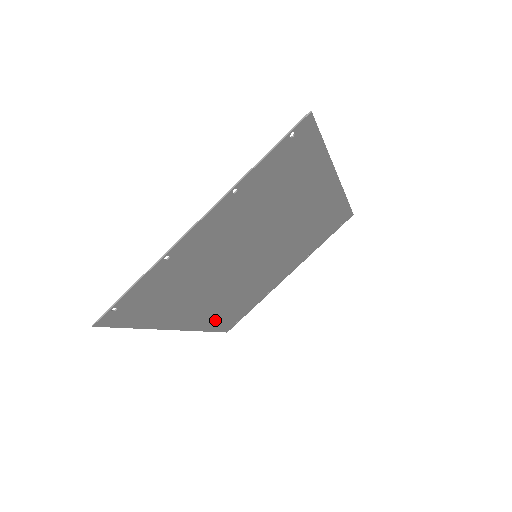
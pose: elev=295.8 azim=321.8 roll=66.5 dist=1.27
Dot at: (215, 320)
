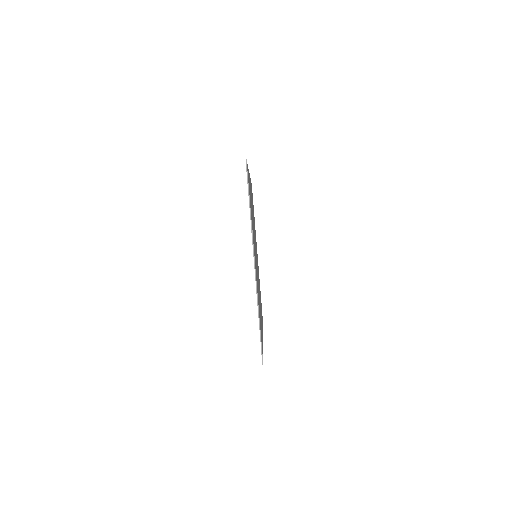
Dot at: occluded
